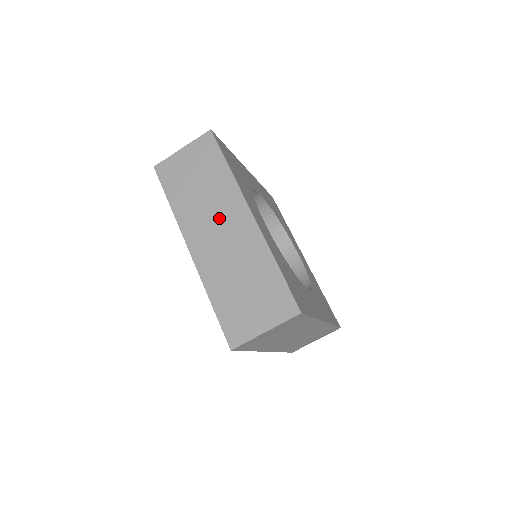
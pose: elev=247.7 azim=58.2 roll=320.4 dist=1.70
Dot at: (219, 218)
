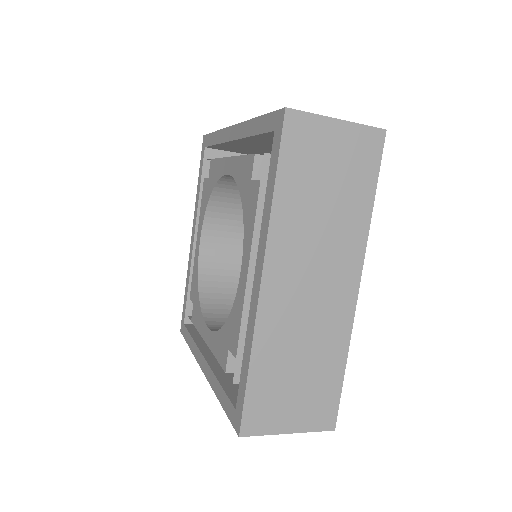
Dot at: (323, 264)
